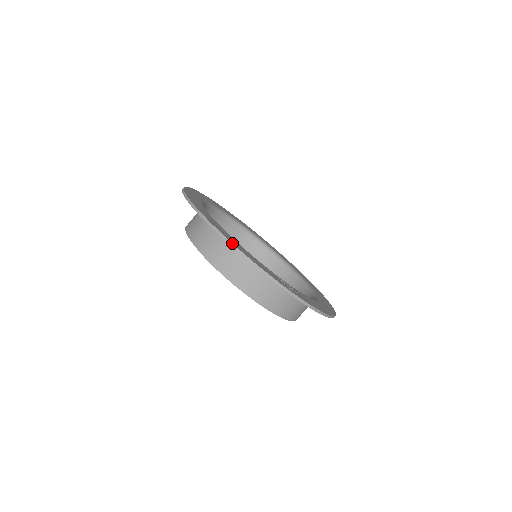
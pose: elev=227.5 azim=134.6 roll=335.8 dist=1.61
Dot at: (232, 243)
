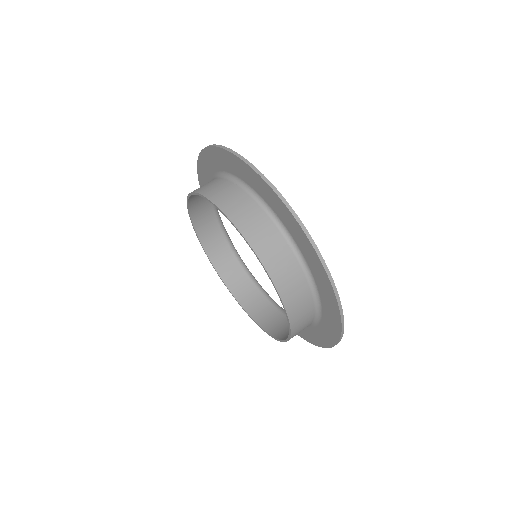
Dot at: occluded
